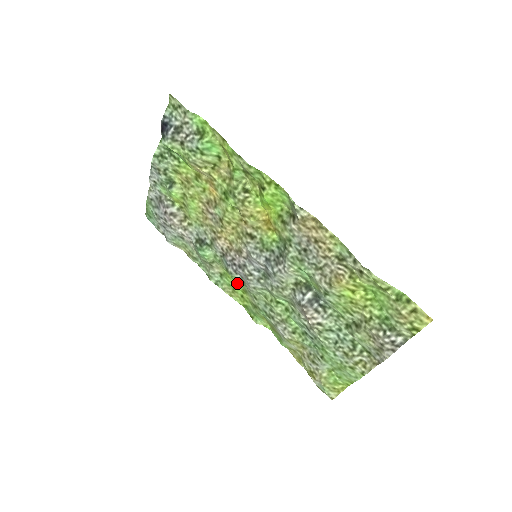
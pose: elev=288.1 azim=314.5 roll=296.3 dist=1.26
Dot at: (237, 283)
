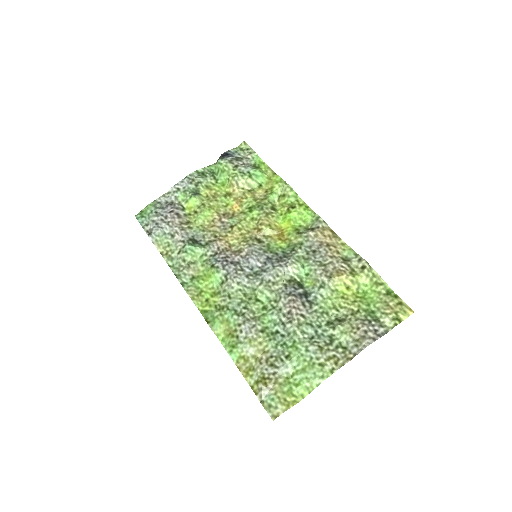
Dot at: (210, 285)
